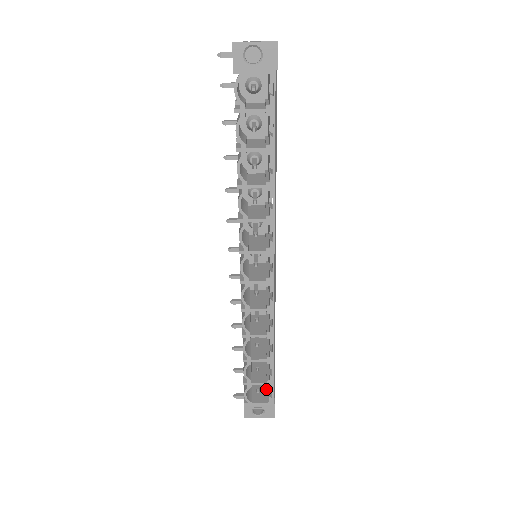
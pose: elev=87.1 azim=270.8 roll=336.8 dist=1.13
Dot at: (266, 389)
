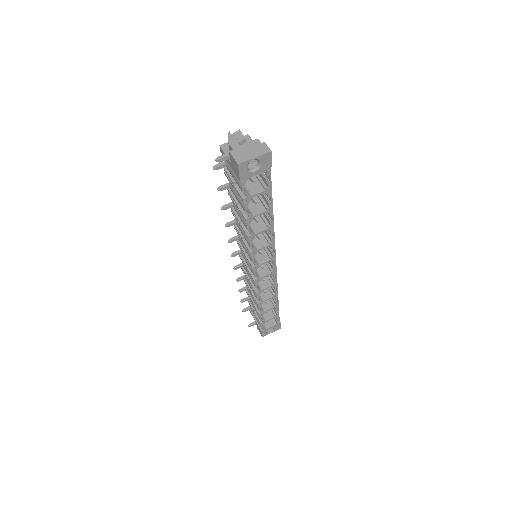
Dot at: occluded
